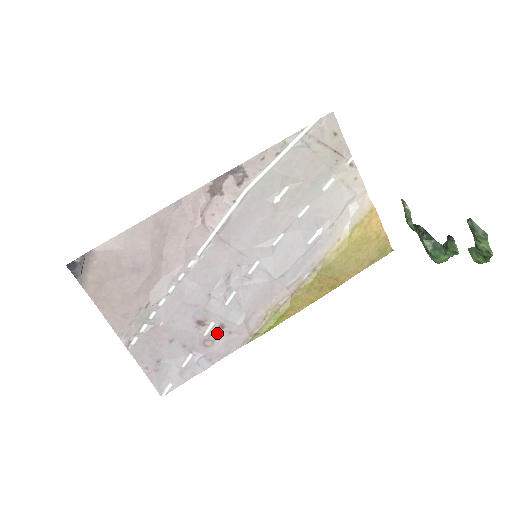
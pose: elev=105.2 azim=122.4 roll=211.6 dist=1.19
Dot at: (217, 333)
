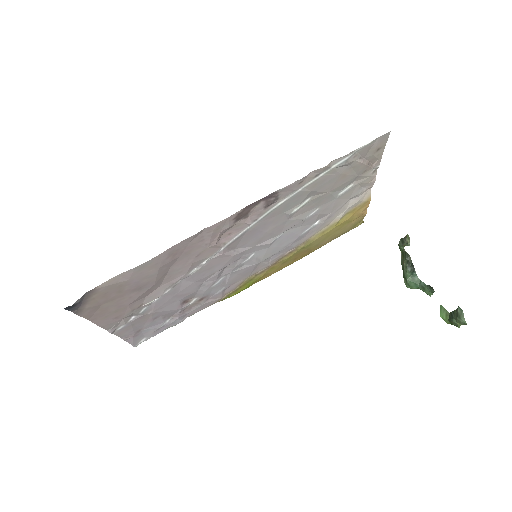
Dot at: (197, 303)
